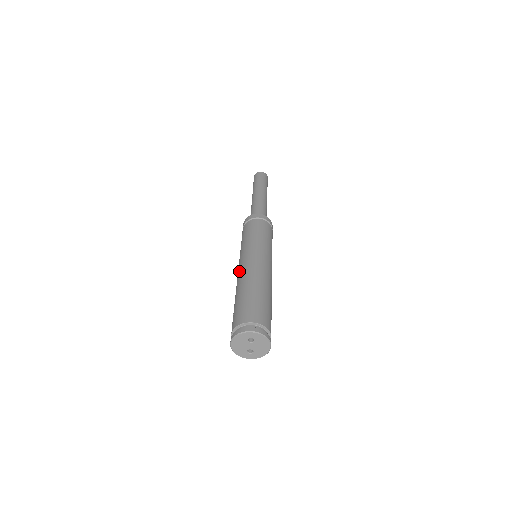
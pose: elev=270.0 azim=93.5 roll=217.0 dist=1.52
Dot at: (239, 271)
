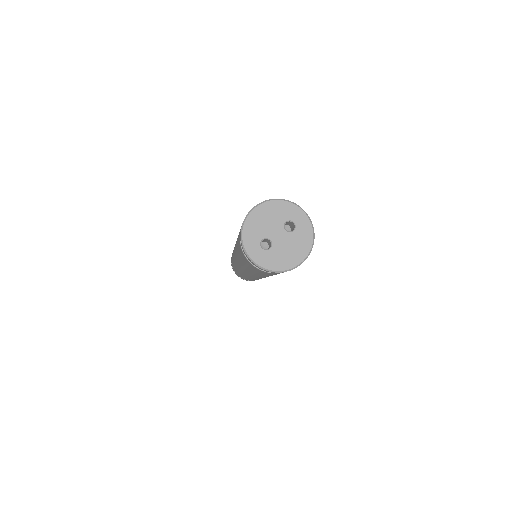
Dot at: occluded
